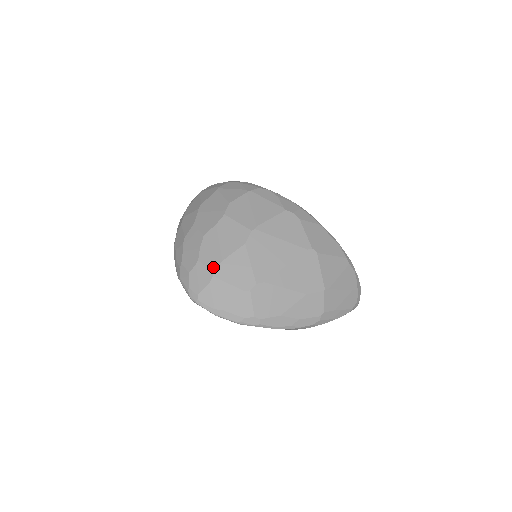
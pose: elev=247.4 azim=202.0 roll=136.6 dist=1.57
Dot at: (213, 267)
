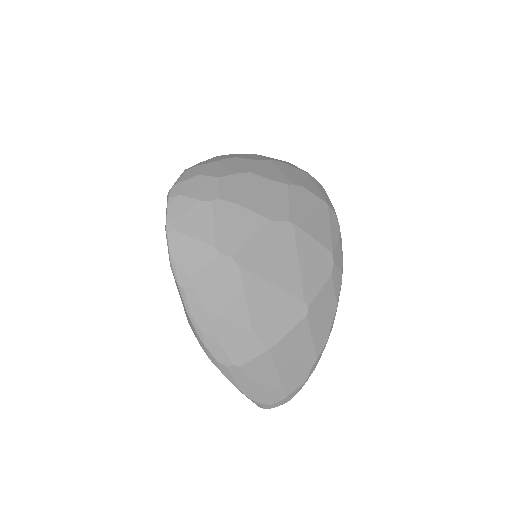
Dot at: (223, 196)
